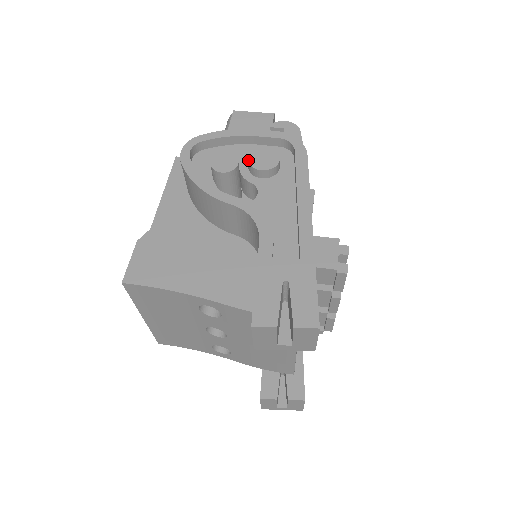
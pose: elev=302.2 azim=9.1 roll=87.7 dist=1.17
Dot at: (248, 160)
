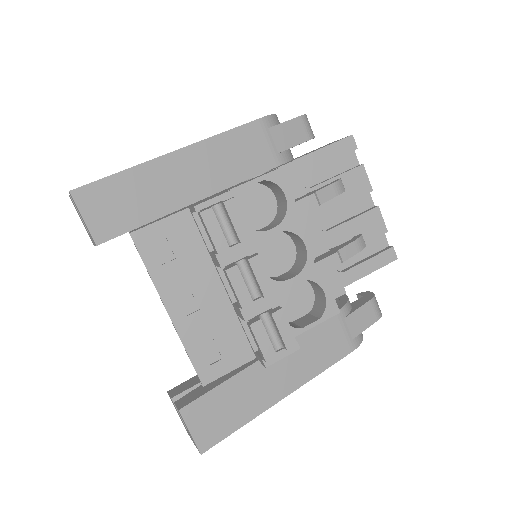
Dot at: occluded
